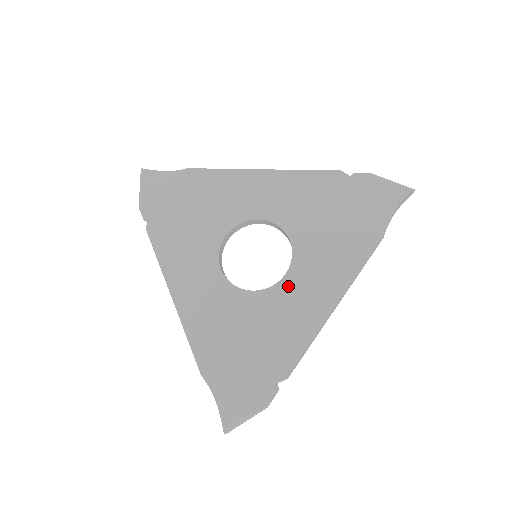
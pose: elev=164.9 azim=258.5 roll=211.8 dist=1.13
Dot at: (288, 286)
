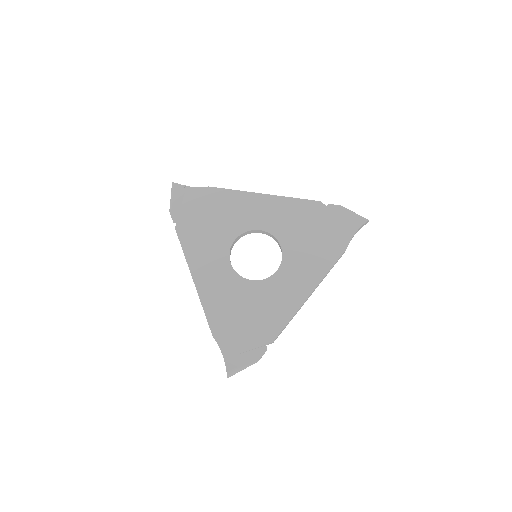
Dot at: (278, 279)
